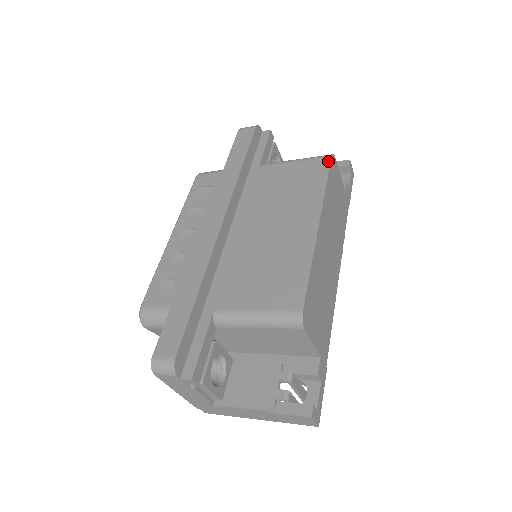
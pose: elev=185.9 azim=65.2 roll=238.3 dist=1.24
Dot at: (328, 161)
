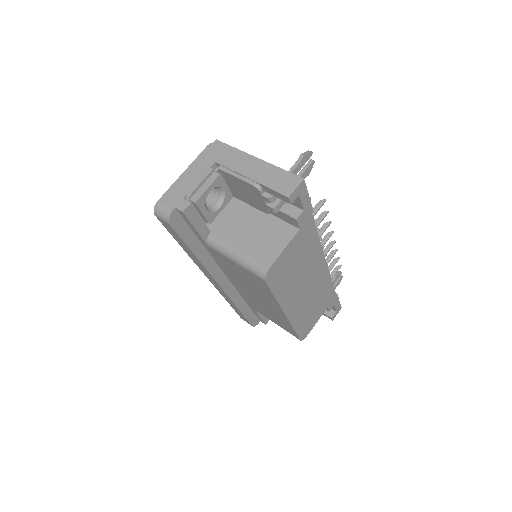
Dot at: (265, 284)
